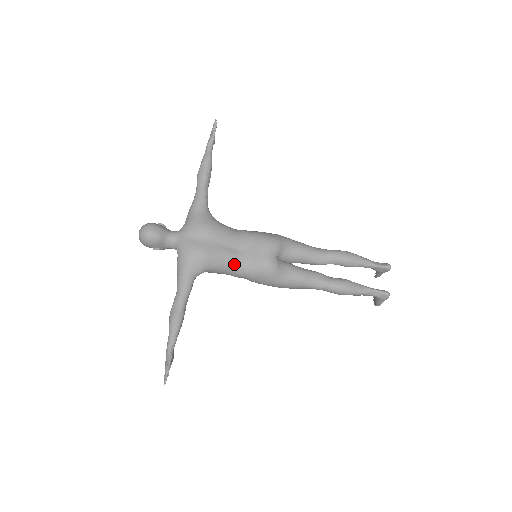
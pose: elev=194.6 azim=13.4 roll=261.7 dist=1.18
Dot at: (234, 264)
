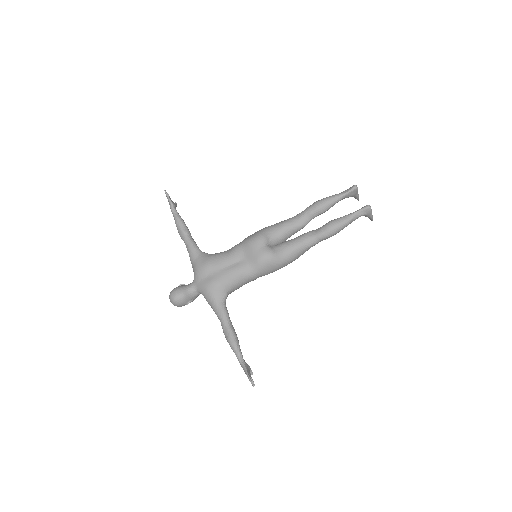
Dot at: (243, 274)
